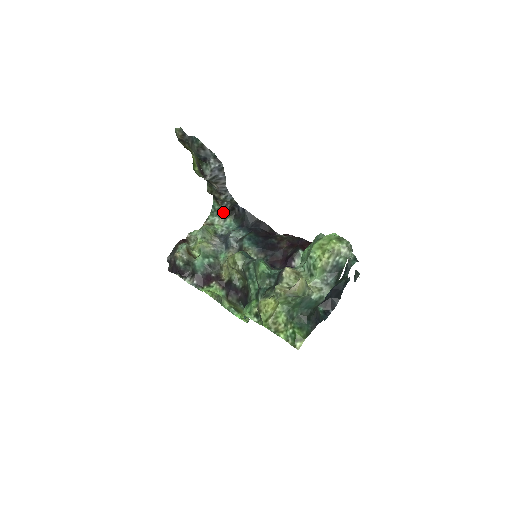
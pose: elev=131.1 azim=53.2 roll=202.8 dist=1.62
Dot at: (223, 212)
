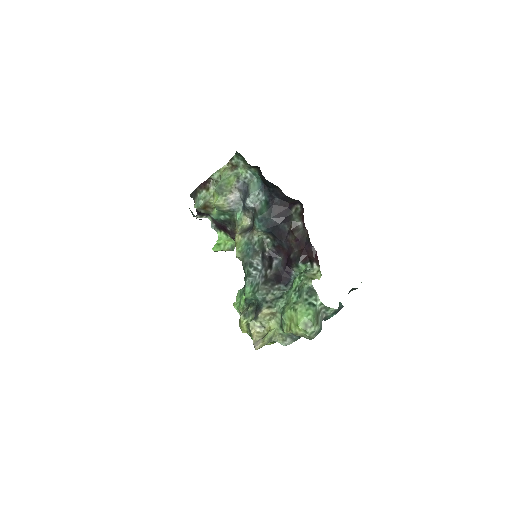
Dot at: (247, 163)
